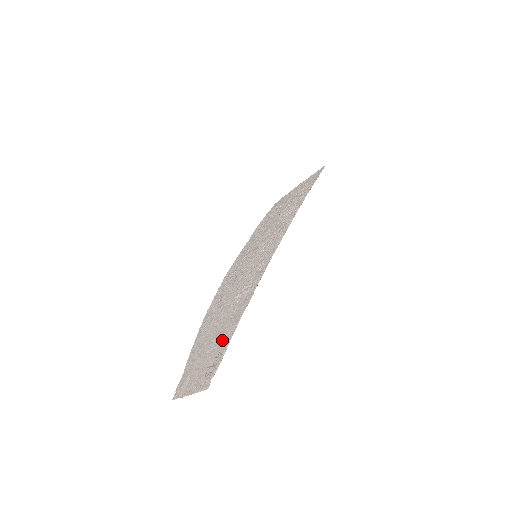
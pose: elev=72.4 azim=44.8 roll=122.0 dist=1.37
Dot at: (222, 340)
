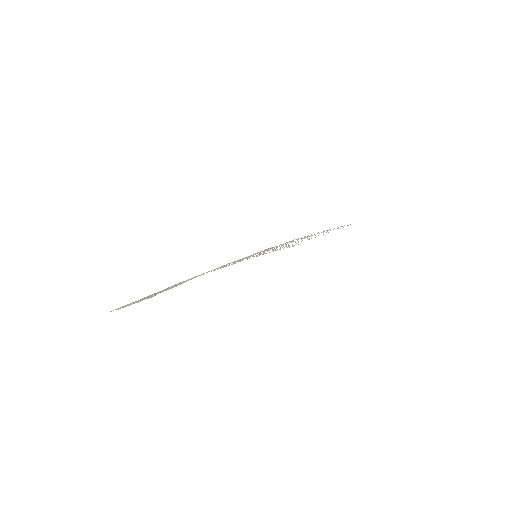
Dot at: occluded
